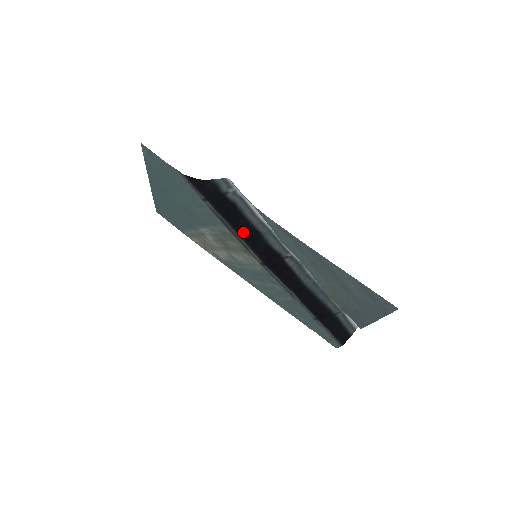
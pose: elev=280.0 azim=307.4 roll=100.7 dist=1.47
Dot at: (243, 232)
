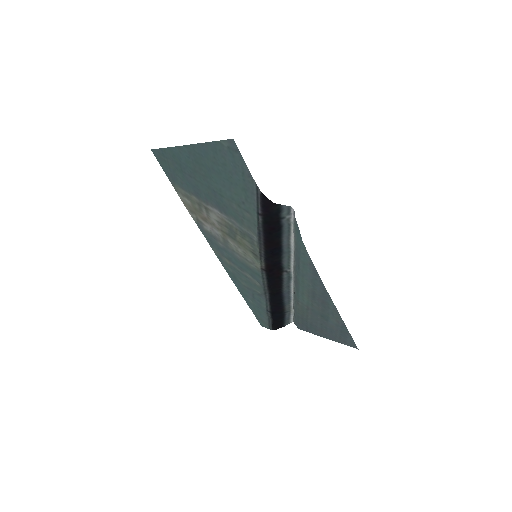
Dot at: (270, 247)
